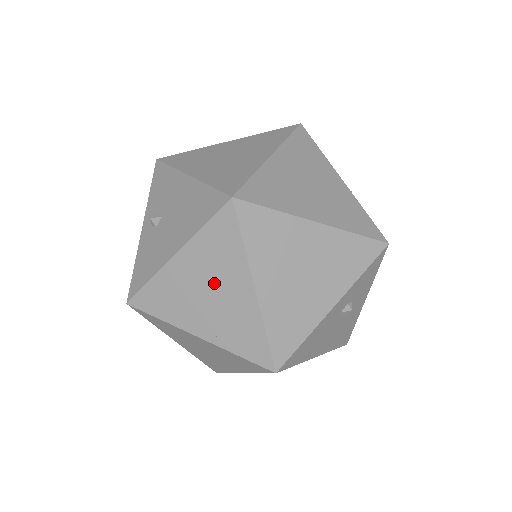
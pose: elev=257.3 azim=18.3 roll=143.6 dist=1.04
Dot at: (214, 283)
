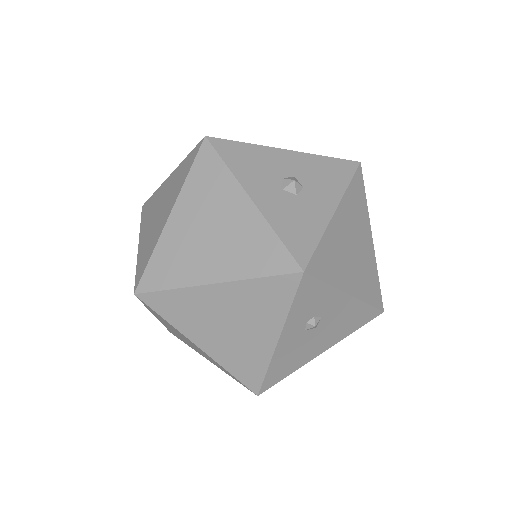
Dot at: (182, 337)
